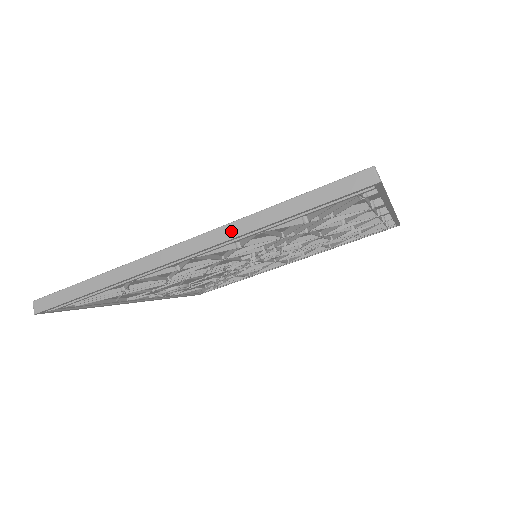
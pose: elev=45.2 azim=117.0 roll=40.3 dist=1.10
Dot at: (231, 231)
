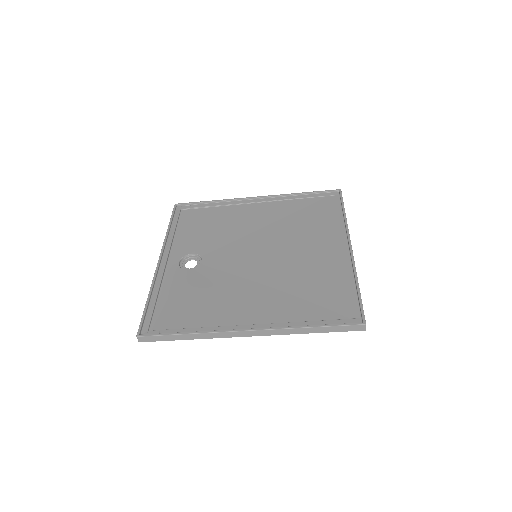
Dot at: (282, 332)
